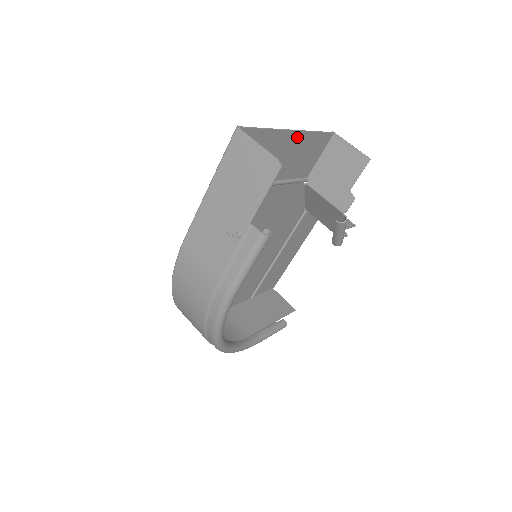
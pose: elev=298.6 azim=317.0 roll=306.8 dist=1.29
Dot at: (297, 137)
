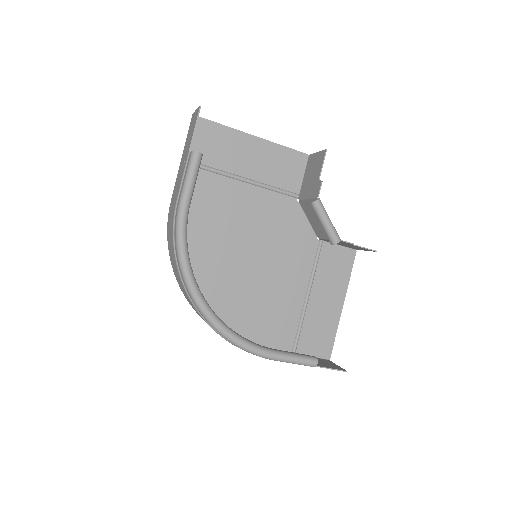
Dot at: (261, 143)
